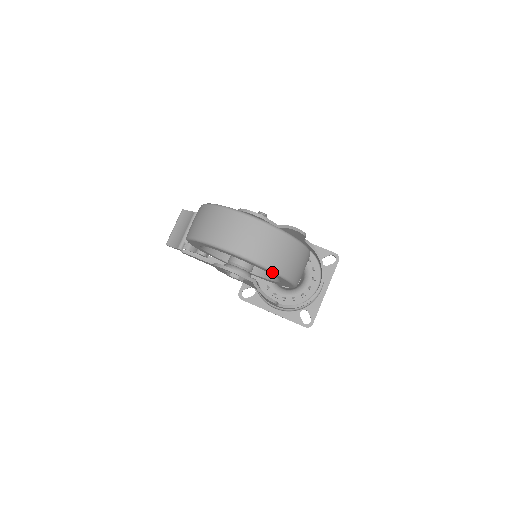
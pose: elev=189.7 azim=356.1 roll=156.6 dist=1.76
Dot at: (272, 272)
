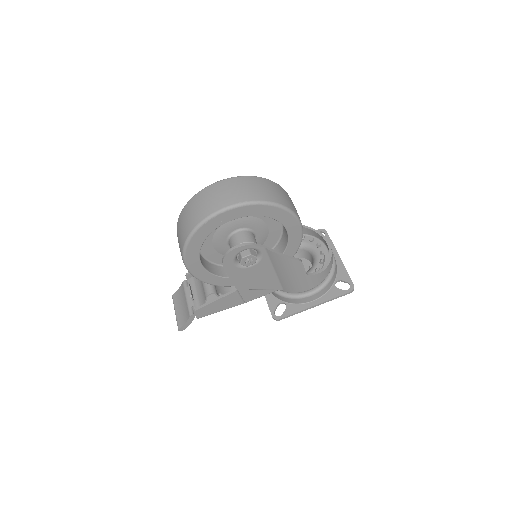
Dot at: (268, 205)
